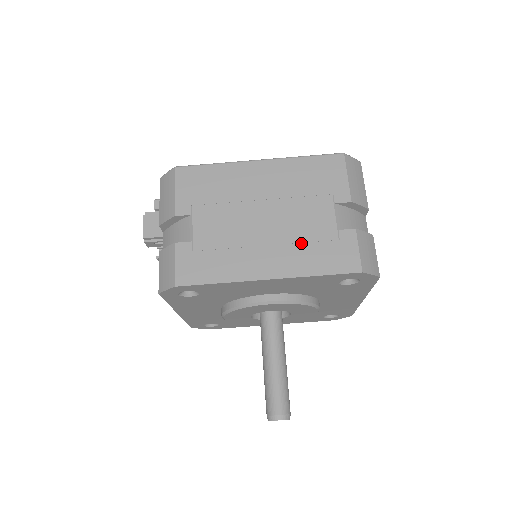
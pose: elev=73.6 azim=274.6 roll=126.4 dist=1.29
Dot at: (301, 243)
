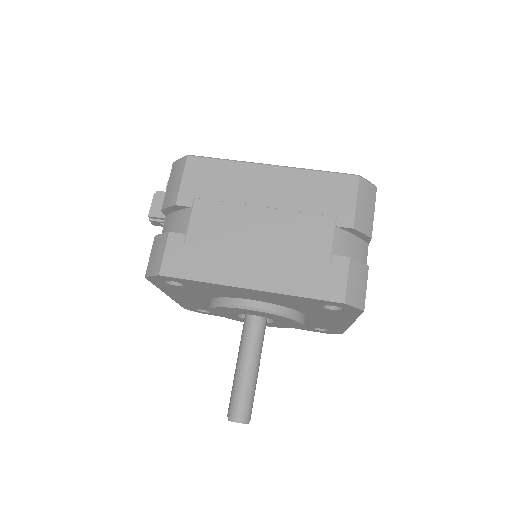
Dot at: (291, 260)
